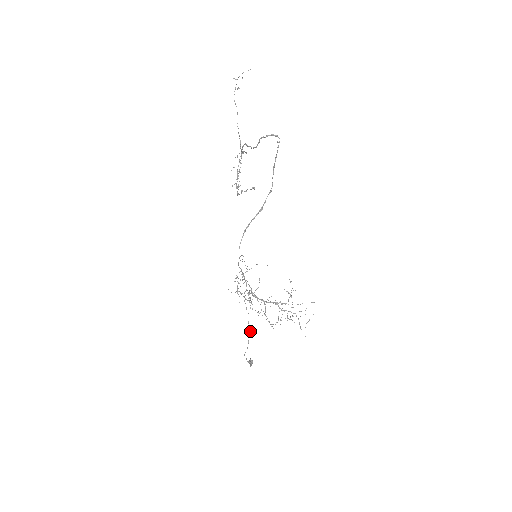
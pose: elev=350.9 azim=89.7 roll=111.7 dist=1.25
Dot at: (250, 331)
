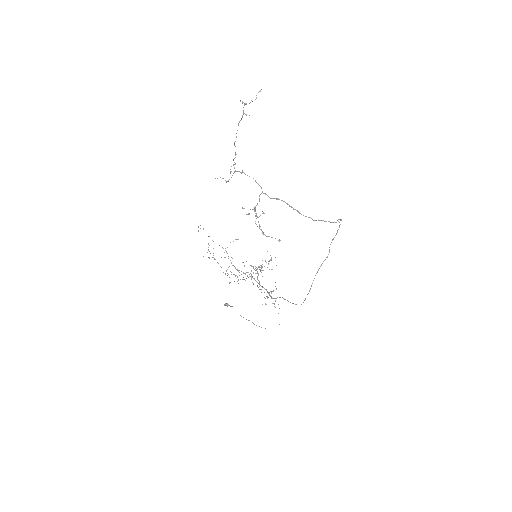
Dot at: occluded
